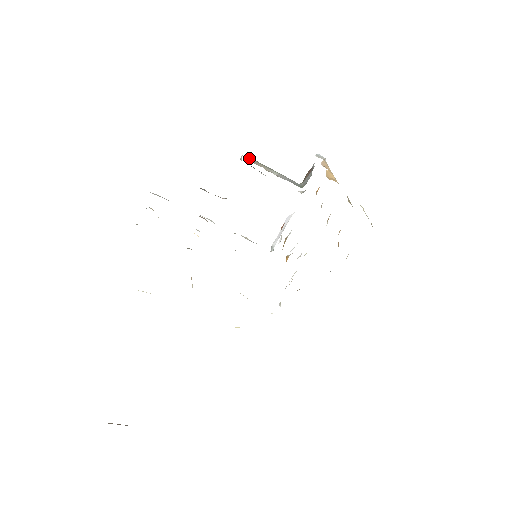
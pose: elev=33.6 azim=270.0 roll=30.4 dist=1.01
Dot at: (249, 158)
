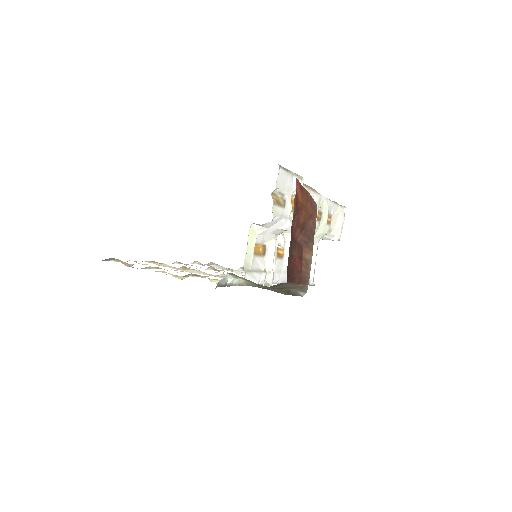
Dot at: occluded
